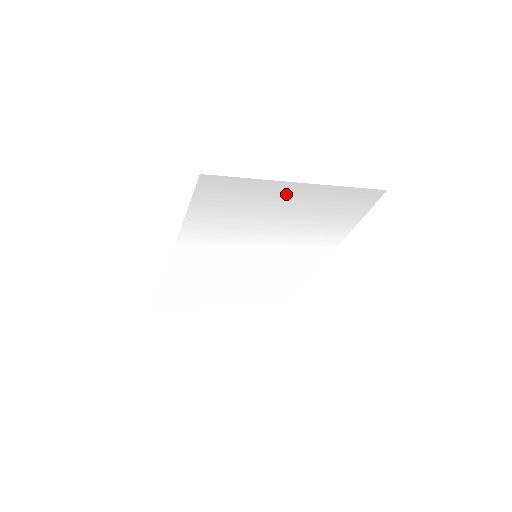
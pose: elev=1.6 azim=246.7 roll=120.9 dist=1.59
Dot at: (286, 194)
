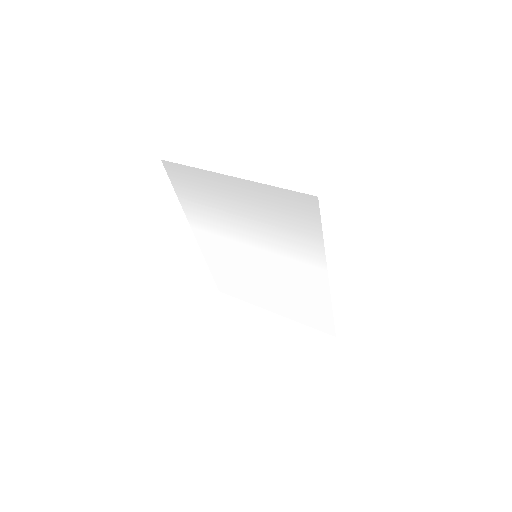
Dot at: (229, 187)
